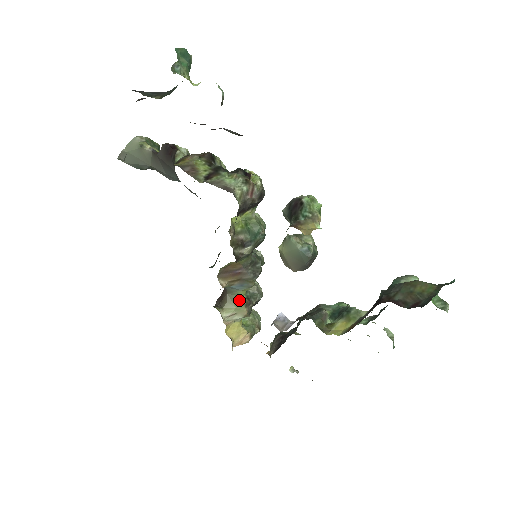
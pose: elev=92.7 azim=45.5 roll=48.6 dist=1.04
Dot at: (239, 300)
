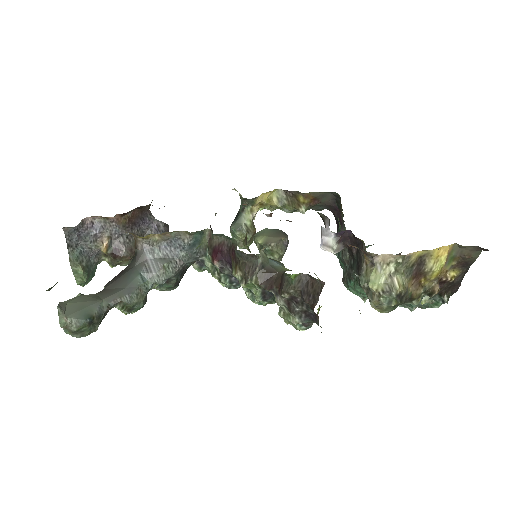
Dot at: occluded
